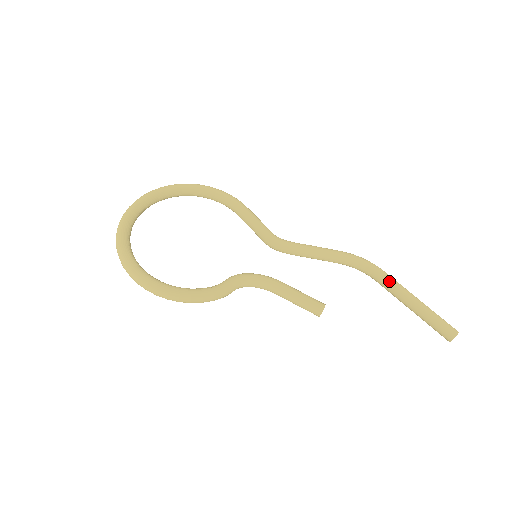
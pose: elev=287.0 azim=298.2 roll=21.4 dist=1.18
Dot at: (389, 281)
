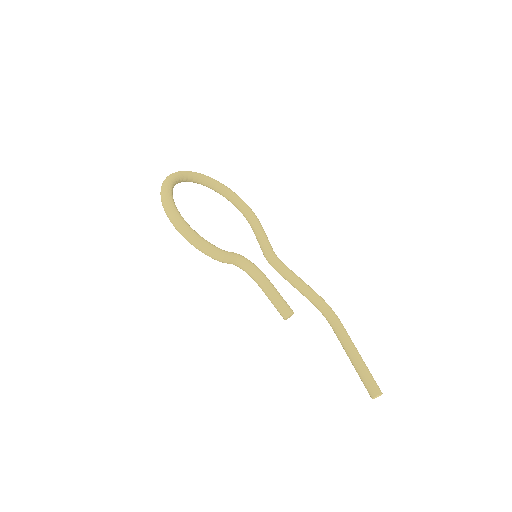
Dot at: (344, 331)
